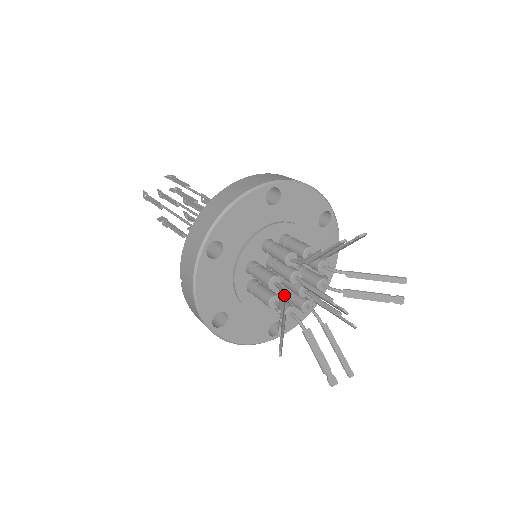
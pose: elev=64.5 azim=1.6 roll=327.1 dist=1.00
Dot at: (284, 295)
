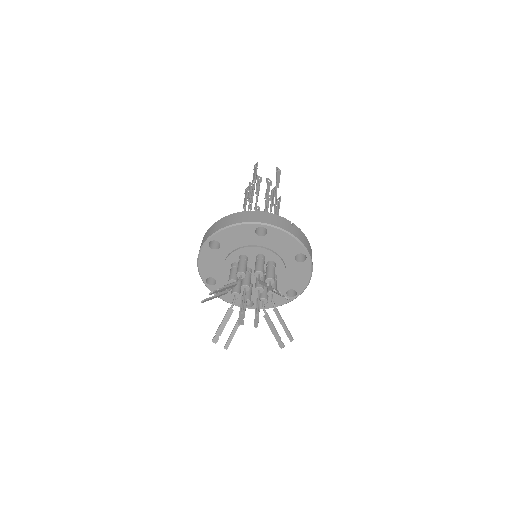
Dot at: (227, 312)
